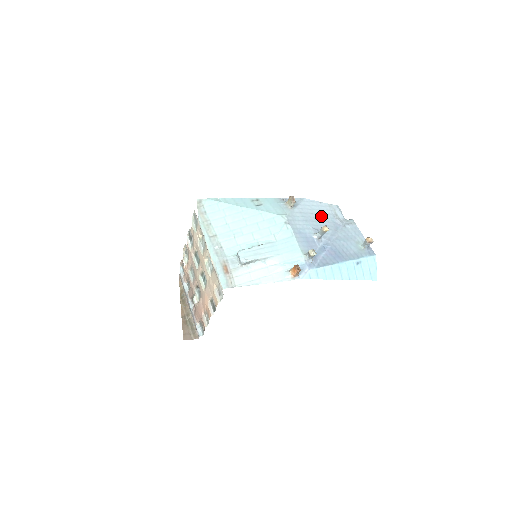
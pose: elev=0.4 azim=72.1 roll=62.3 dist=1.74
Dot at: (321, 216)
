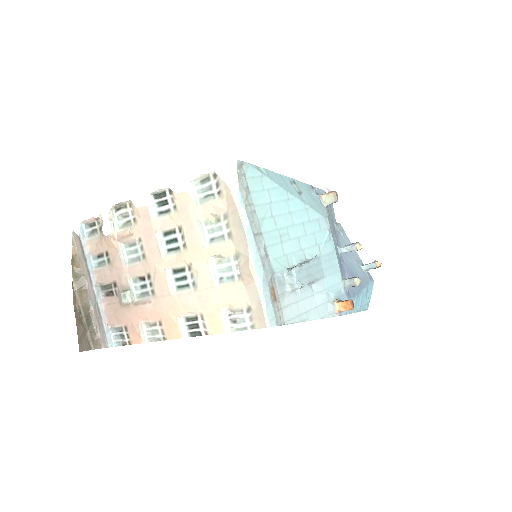
Dot at: occluded
